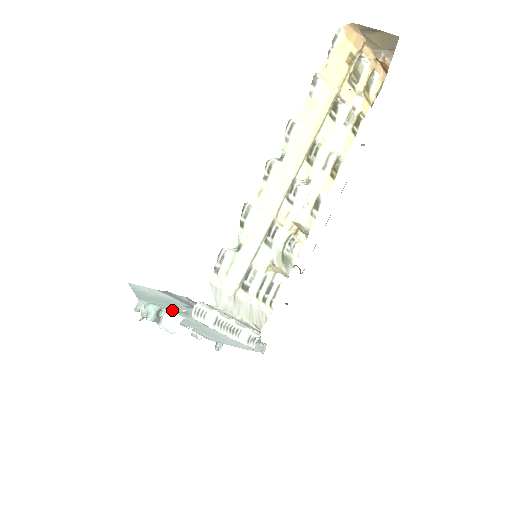
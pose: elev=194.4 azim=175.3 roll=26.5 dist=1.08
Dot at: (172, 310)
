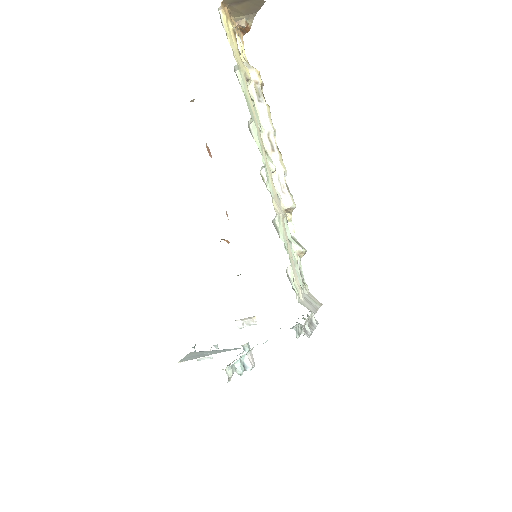
Dot at: occluded
